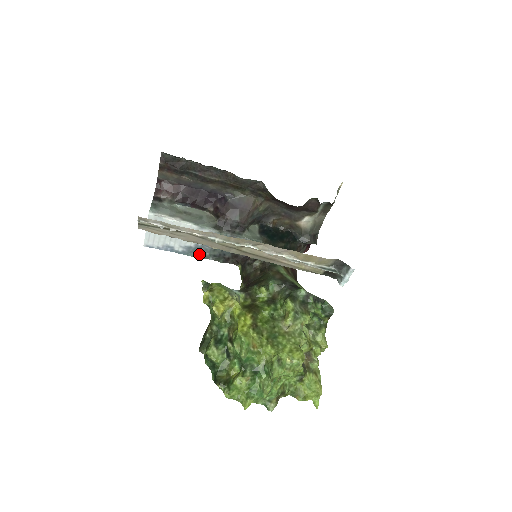
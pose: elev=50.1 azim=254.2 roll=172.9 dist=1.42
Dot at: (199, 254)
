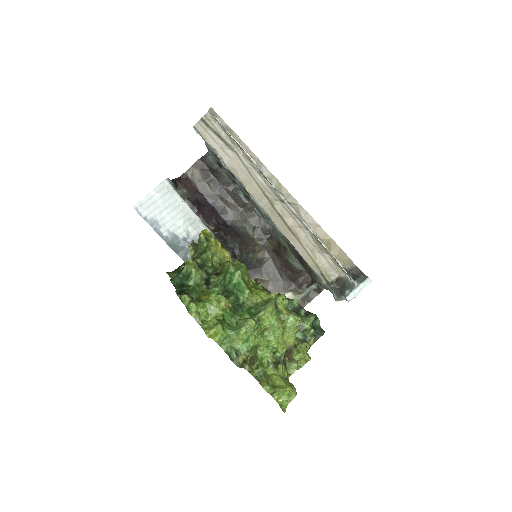
Dot at: (179, 251)
